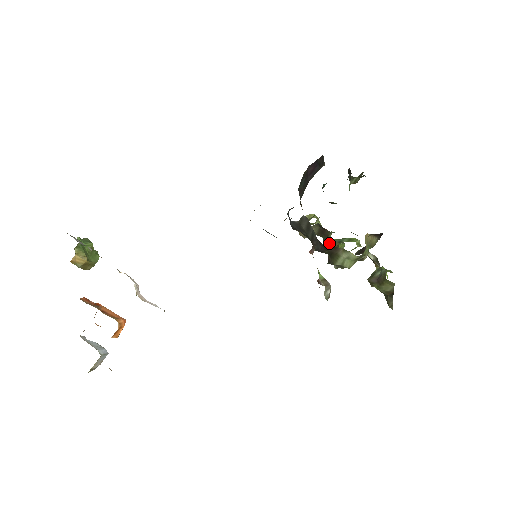
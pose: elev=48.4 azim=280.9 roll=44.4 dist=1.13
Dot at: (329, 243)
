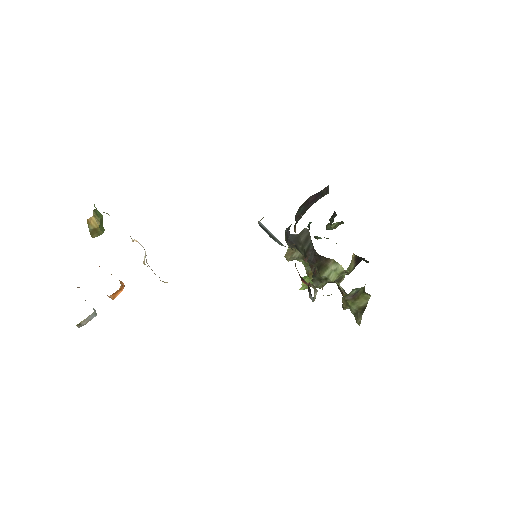
Dot at: (308, 269)
